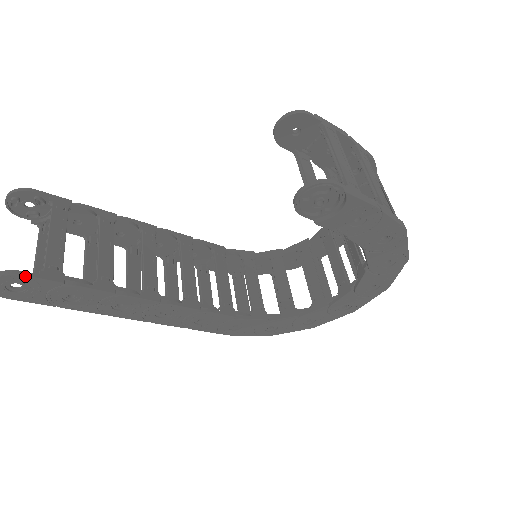
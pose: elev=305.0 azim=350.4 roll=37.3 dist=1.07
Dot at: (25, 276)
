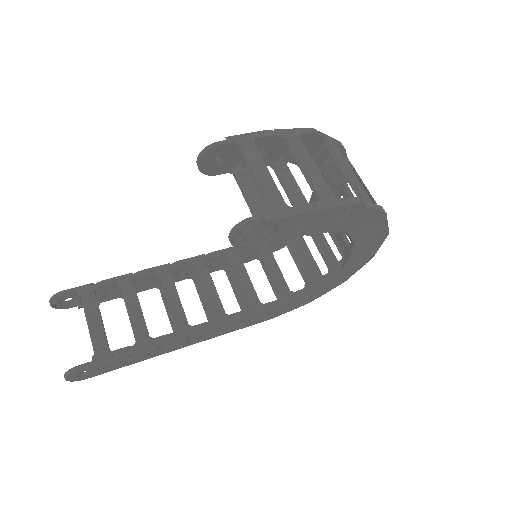
Dot at: (83, 367)
